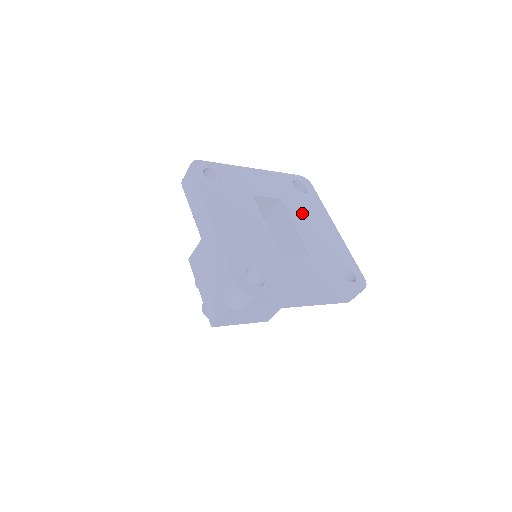
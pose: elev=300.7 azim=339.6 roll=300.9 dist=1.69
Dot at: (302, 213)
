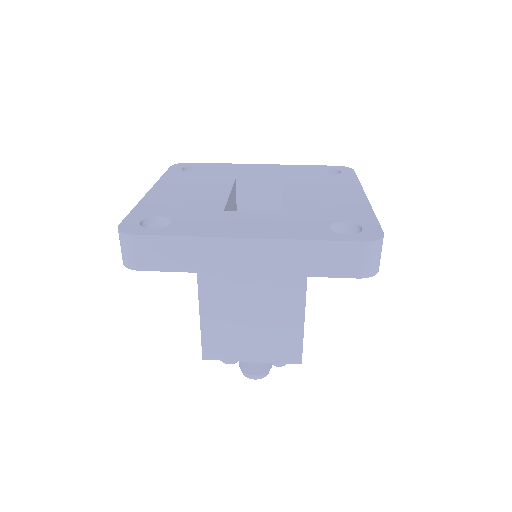
Dot at: (308, 186)
